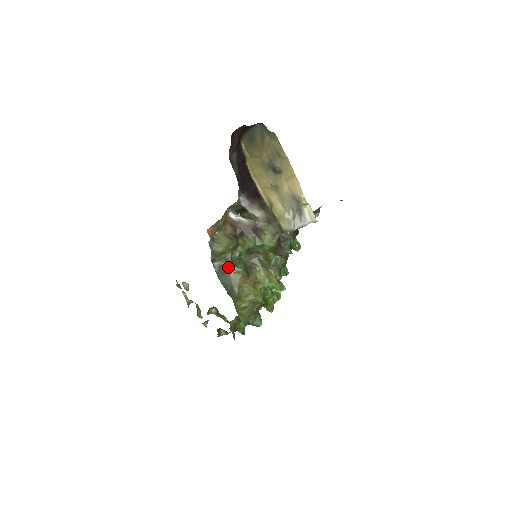
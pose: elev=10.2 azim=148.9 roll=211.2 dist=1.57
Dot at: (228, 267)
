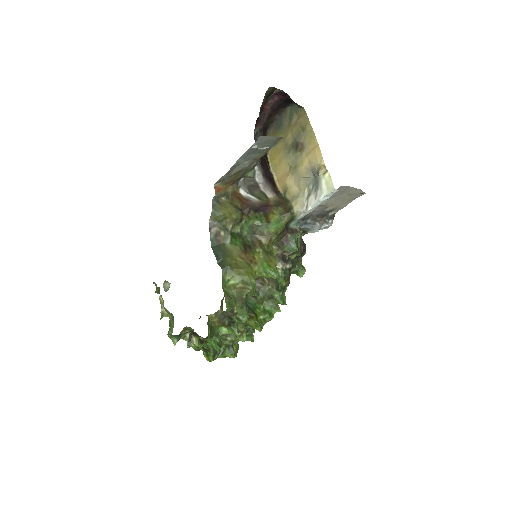
Dot at: (225, 237)
